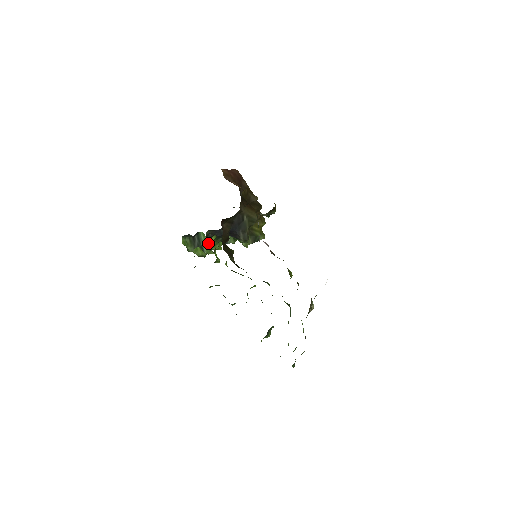
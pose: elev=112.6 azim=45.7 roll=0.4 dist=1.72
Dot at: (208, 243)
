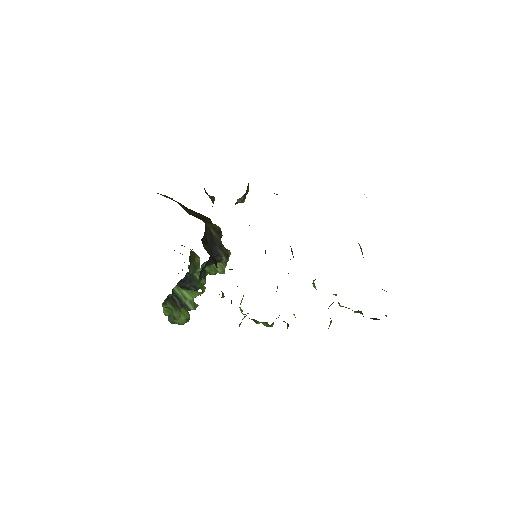
Dot at: (189, 294)
